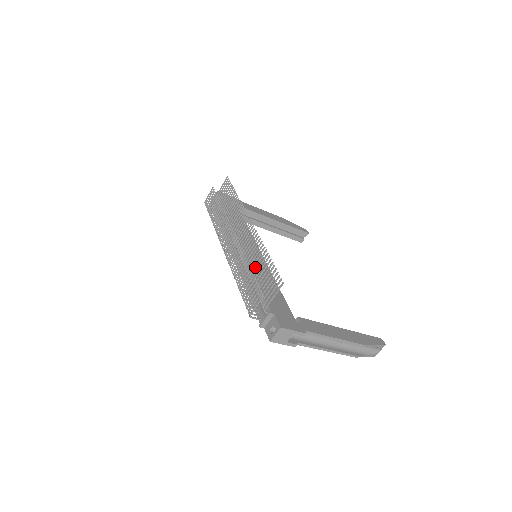
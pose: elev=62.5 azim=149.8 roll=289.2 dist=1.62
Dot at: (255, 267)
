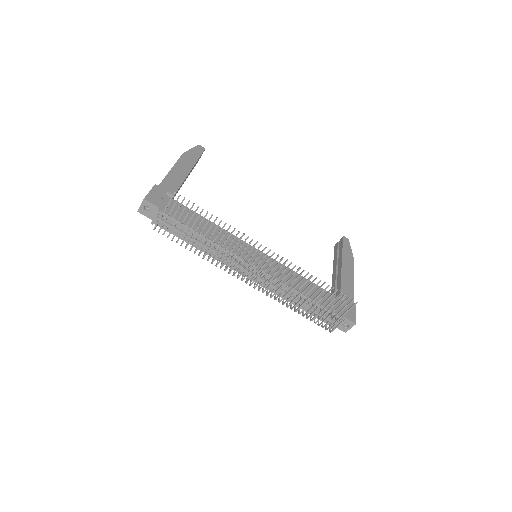
Dot at: occluded
